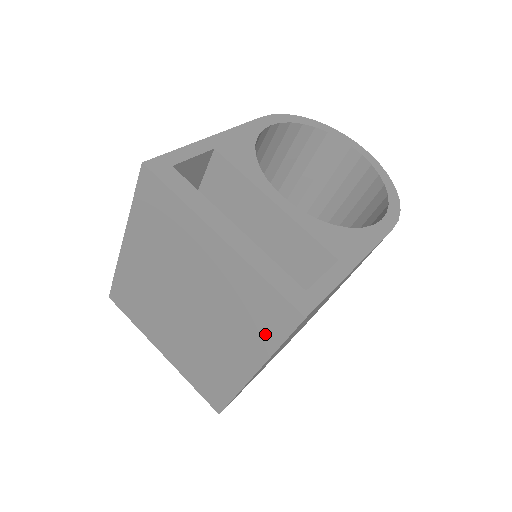
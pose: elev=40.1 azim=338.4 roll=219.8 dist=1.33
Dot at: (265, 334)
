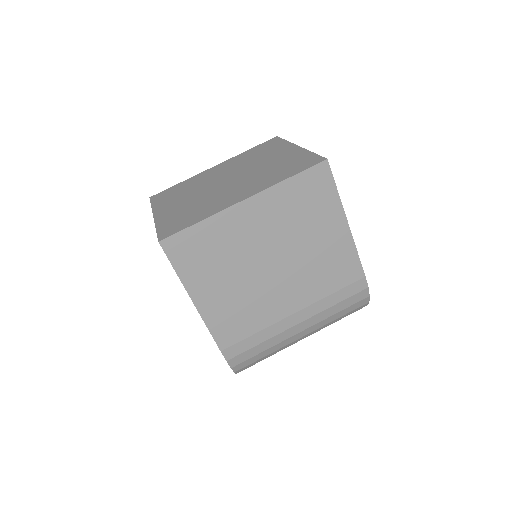
Dot at: (284, 175)
